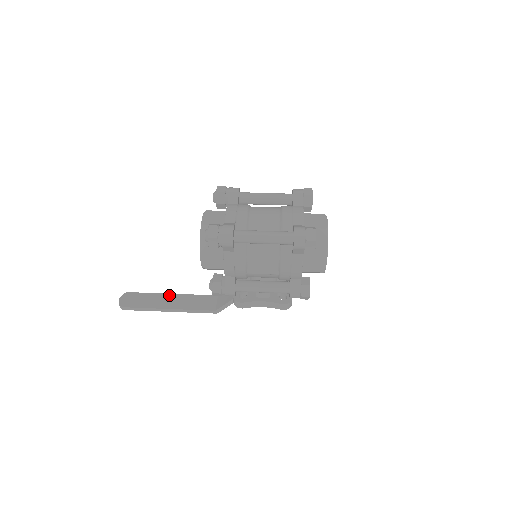
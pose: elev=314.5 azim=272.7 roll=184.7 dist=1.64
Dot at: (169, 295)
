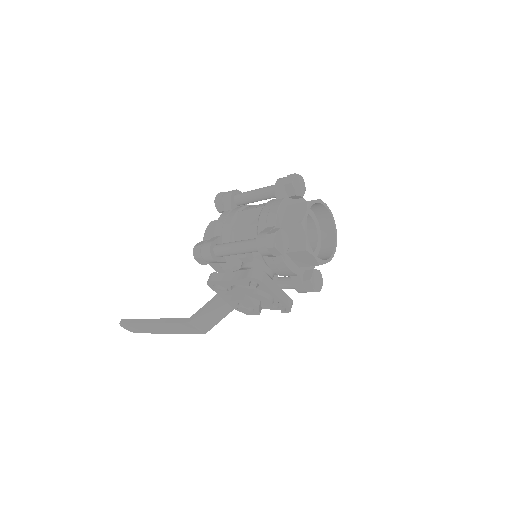
Dot at: occluded
